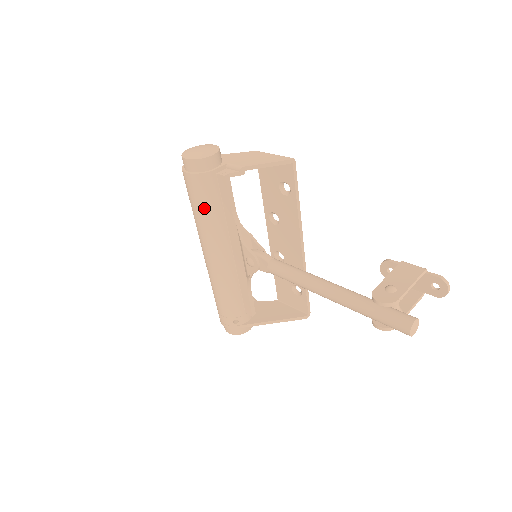
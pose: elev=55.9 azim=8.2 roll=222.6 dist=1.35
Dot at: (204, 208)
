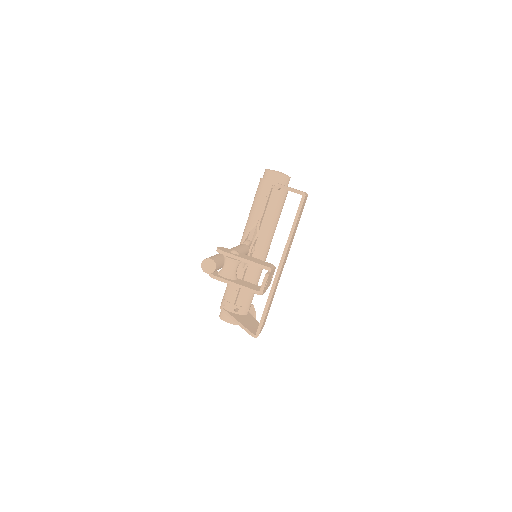
Dot at: (254, 203)
